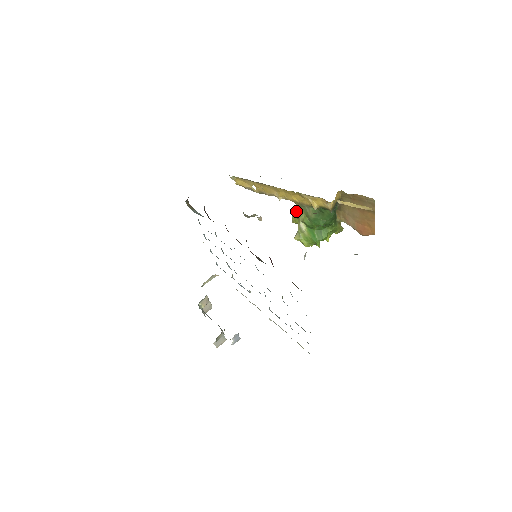
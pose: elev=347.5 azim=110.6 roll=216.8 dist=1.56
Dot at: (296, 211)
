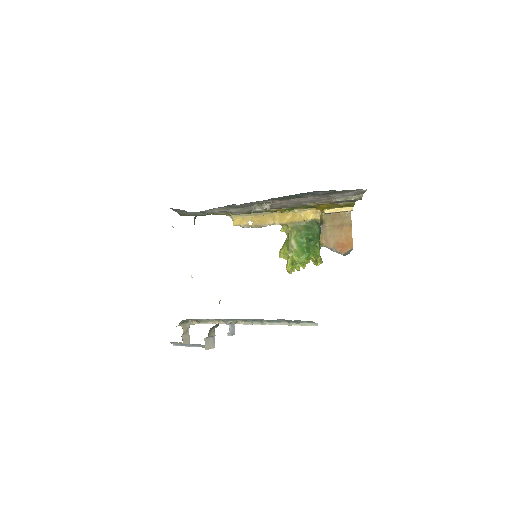
Dot at: (284, 243)
